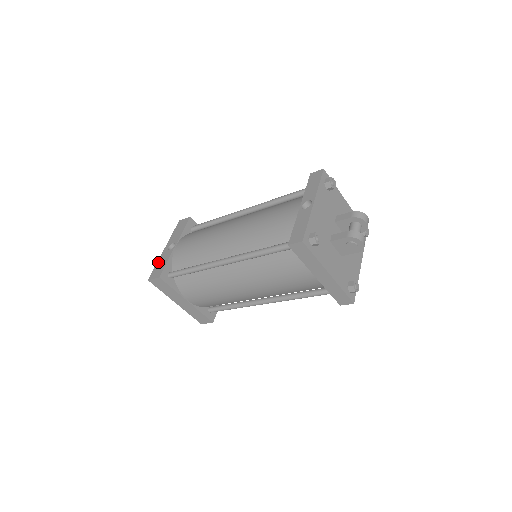
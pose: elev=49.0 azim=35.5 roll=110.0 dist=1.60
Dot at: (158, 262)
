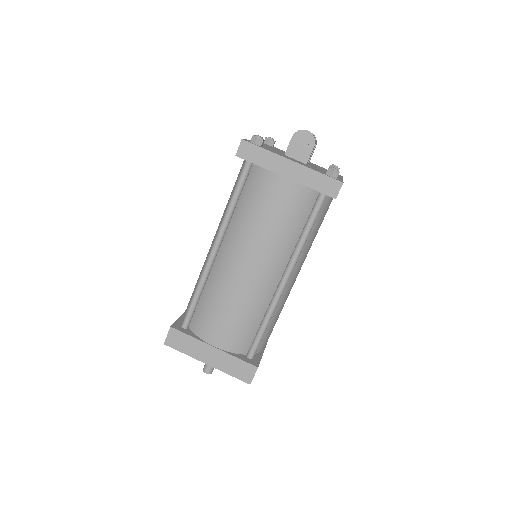
Dot at: occluded
